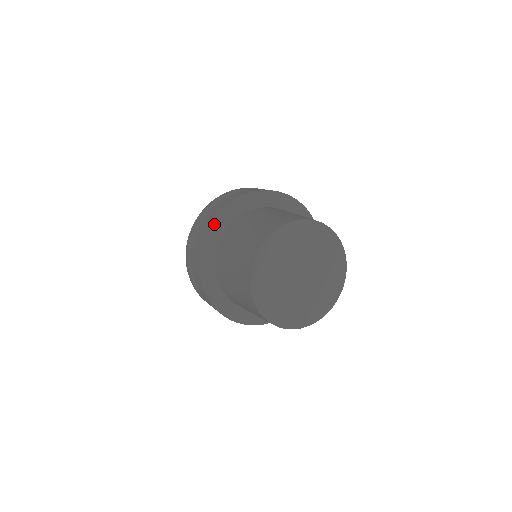
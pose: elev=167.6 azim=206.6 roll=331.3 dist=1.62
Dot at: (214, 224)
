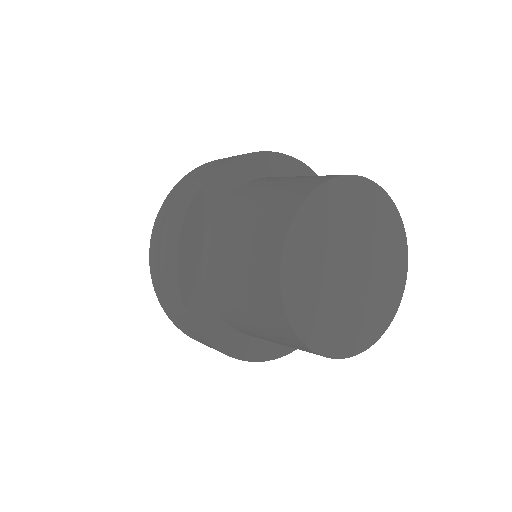
Dot at: (205, 190)
